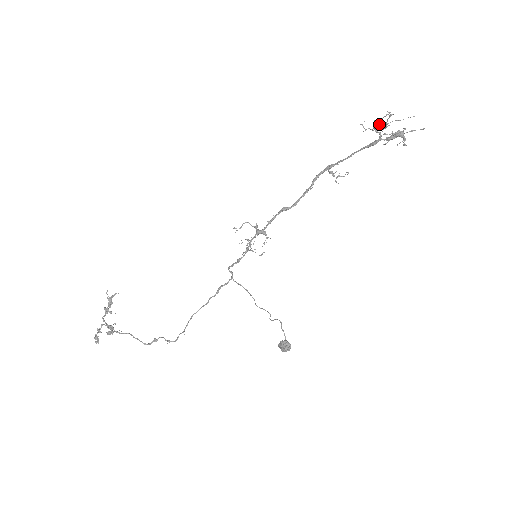
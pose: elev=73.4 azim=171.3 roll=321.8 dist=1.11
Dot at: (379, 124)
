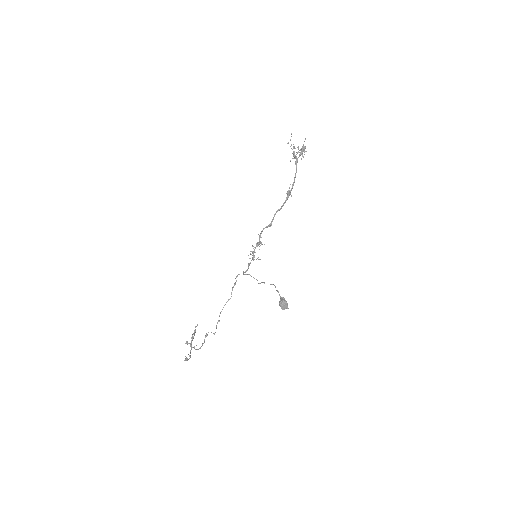
Dot at: (294, 154)
